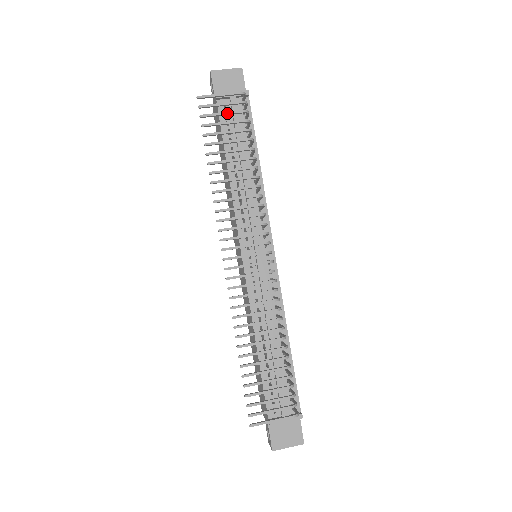
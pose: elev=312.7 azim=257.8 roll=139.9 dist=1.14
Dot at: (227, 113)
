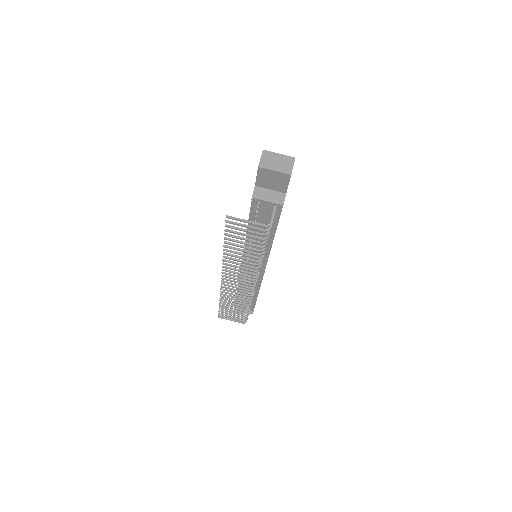
Dot at: (249, 232)
